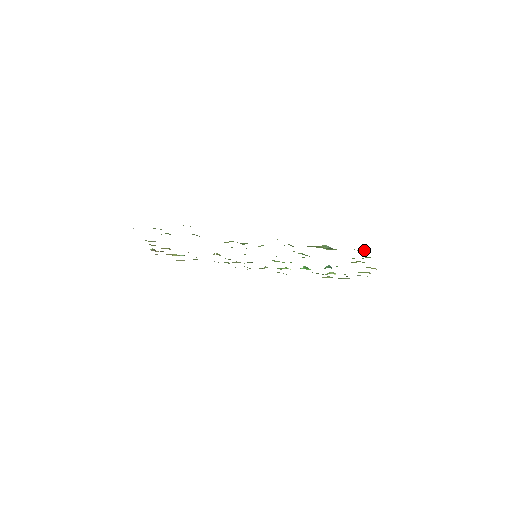
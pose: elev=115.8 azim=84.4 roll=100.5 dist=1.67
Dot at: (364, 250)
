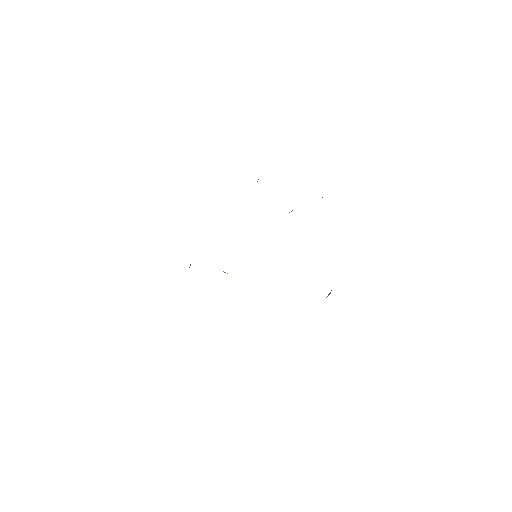
Dot at: occluded
